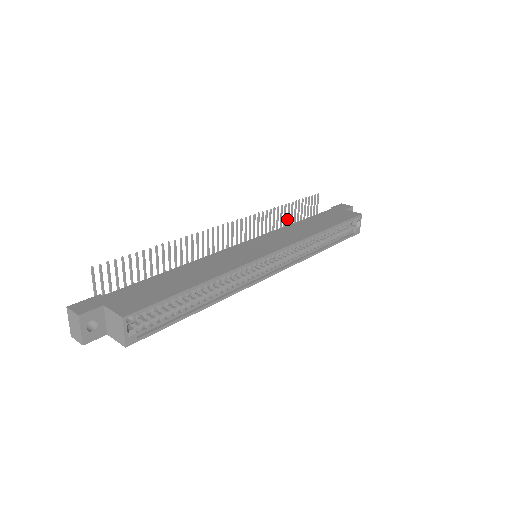
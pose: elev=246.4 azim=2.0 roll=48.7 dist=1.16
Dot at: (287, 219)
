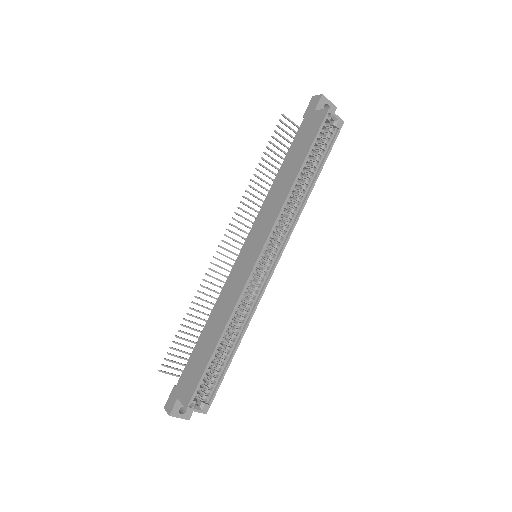
Dot at: occluded
